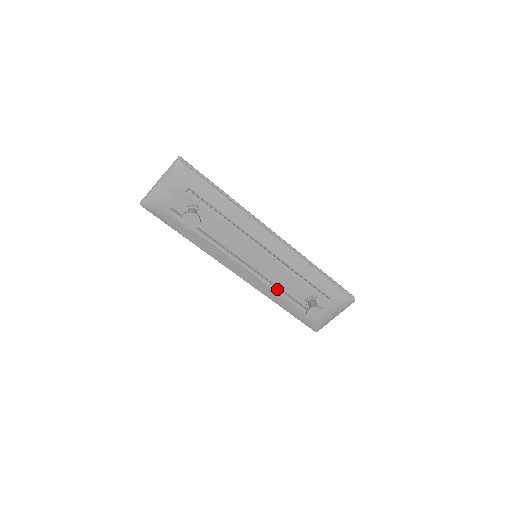
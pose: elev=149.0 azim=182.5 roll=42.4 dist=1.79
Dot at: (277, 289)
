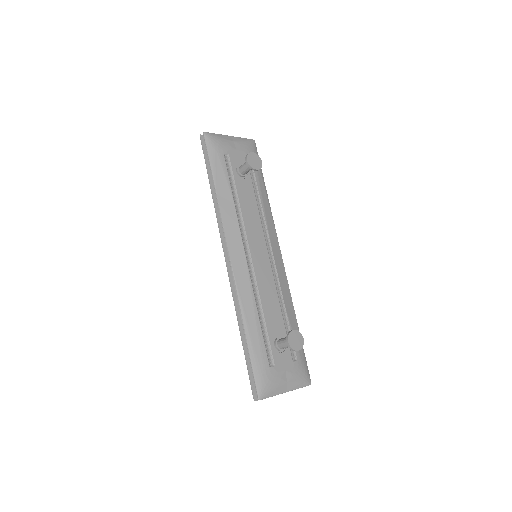
Dot at: (258, 301)
